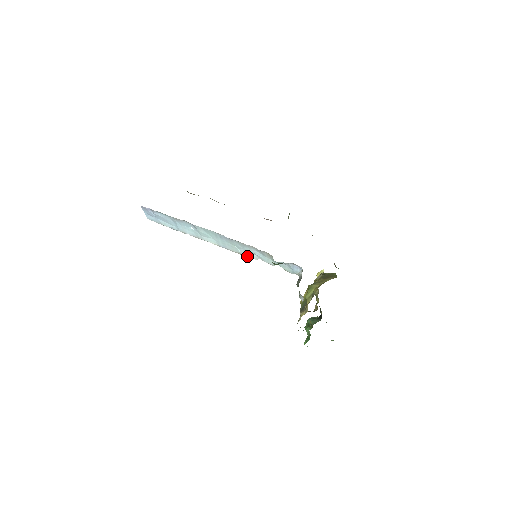
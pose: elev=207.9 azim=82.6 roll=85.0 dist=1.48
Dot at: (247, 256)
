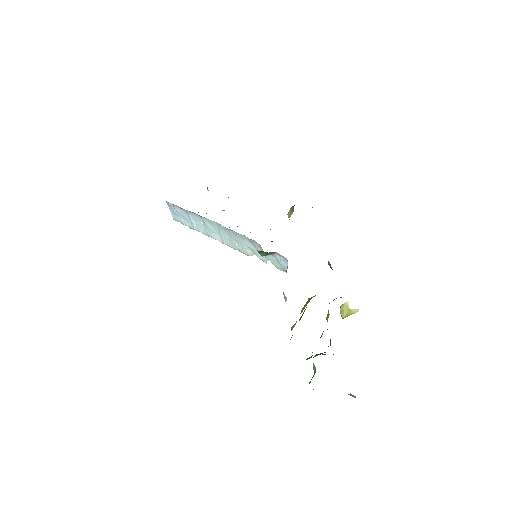
Dot at: (245, 253)
